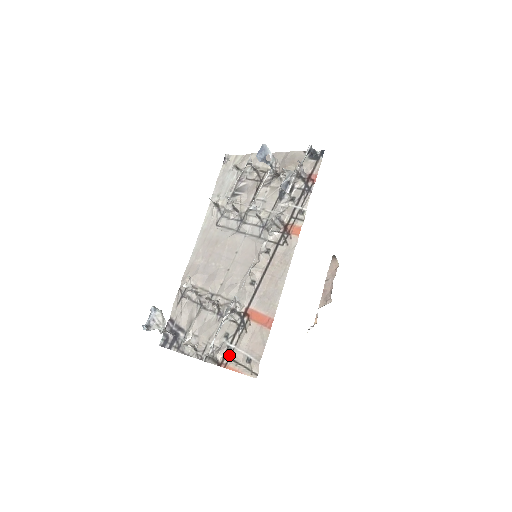
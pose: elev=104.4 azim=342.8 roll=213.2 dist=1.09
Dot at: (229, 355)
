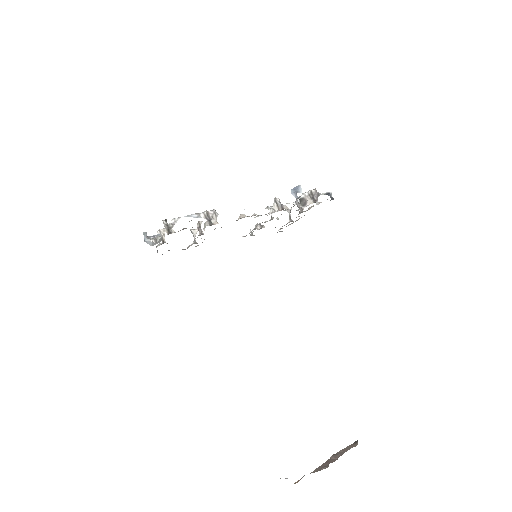
Dot at: occluded
